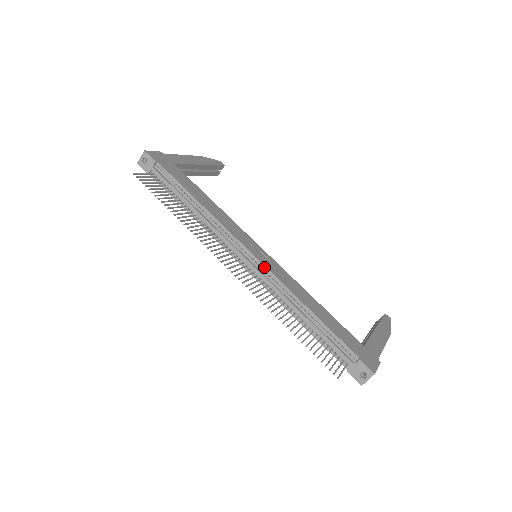
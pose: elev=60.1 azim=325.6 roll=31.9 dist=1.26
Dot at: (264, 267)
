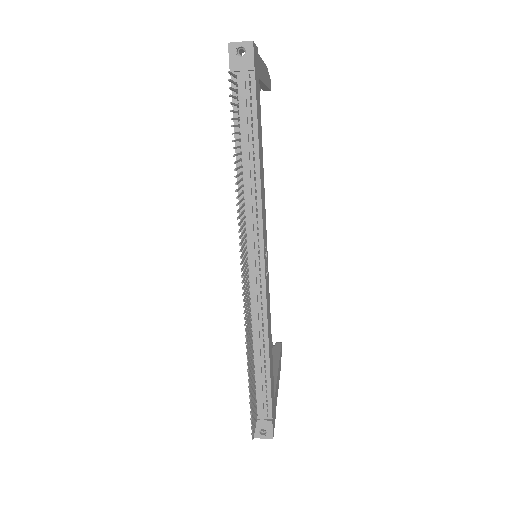
Dot at: (264, 286)
